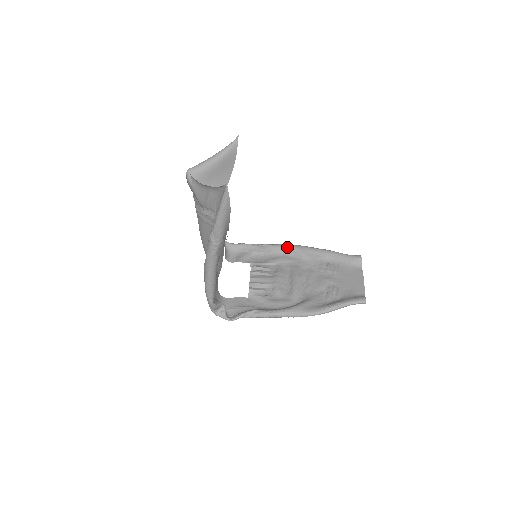
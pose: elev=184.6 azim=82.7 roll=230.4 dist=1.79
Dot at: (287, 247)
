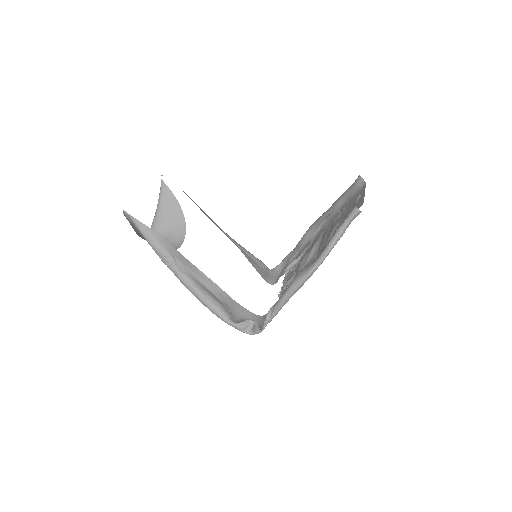
Dot at: (308, 230)
